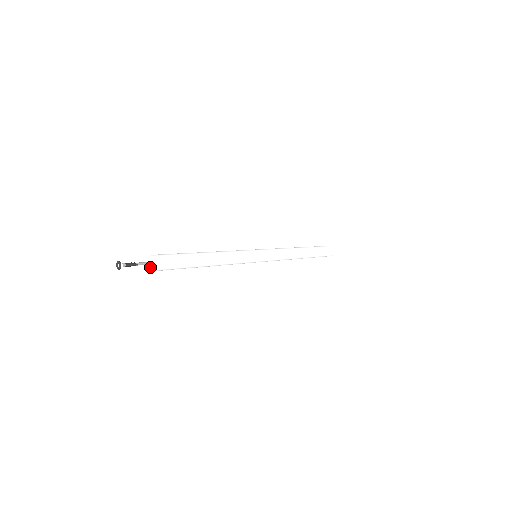
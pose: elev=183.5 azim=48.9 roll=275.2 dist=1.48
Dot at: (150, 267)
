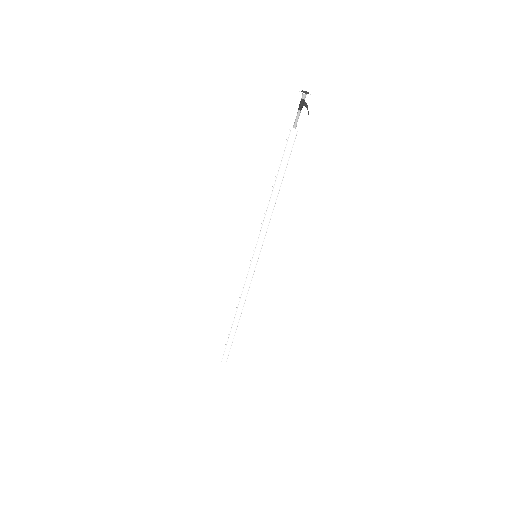
Dot at: (294, 129)
